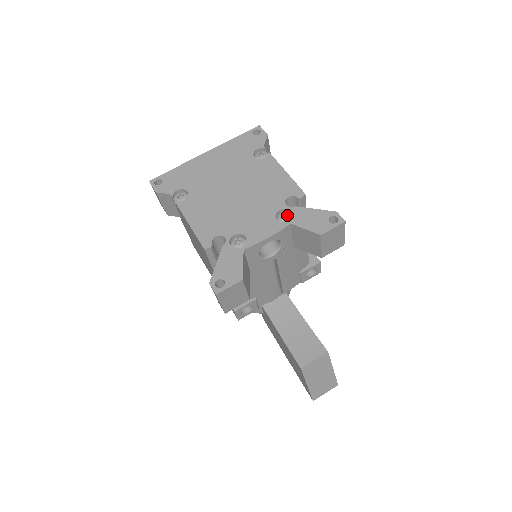
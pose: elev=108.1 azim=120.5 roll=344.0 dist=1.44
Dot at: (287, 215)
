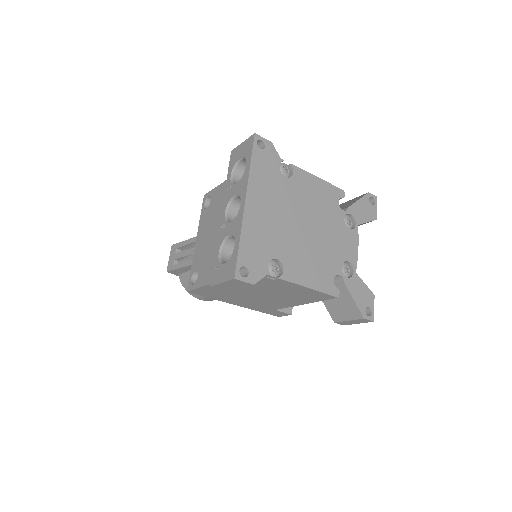
Dot at: (350, 219)
